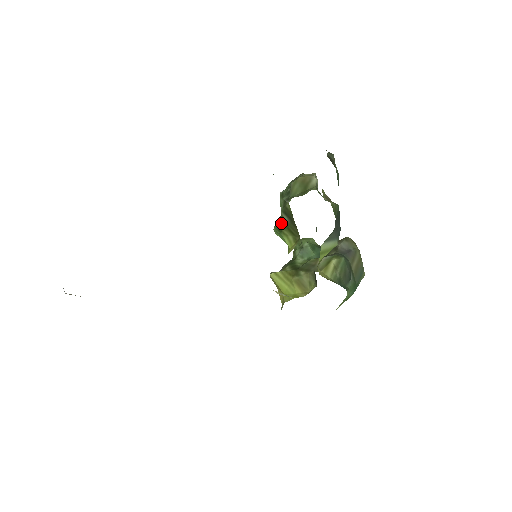
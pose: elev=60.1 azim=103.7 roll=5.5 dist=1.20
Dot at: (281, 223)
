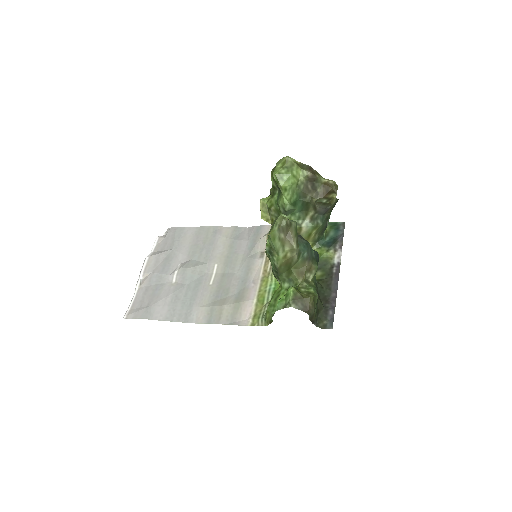
Dot at: occluded
